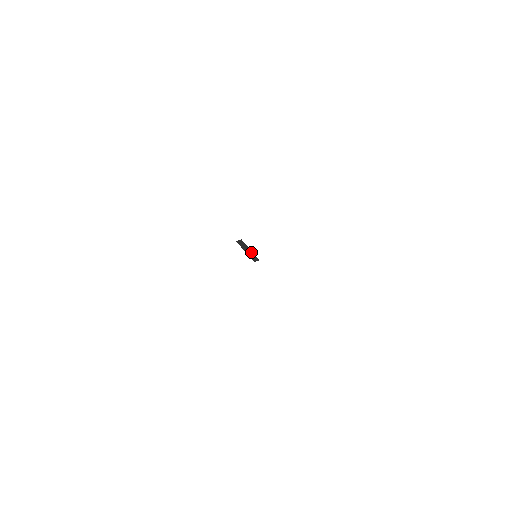
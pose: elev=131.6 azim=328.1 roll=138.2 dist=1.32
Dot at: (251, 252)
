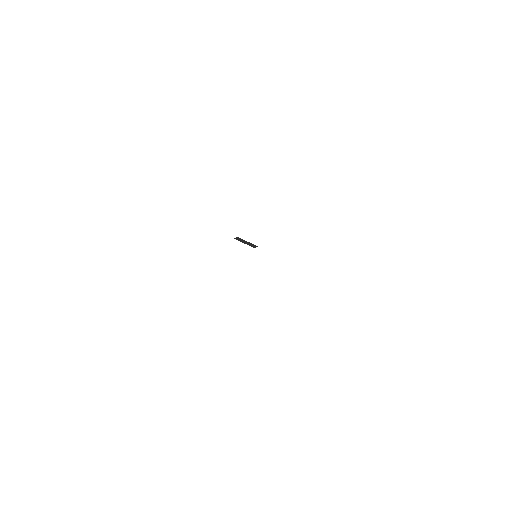
Dot at: (249, 243)
